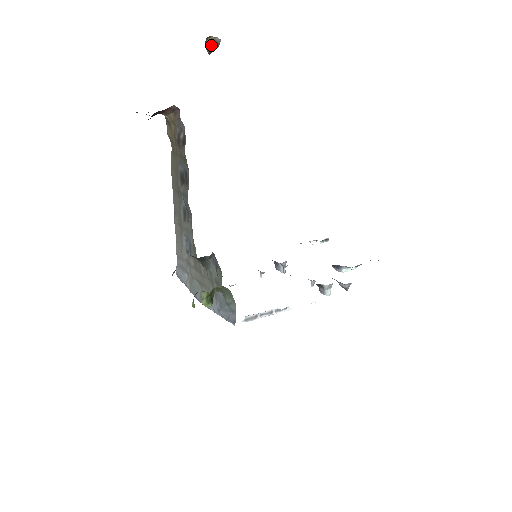
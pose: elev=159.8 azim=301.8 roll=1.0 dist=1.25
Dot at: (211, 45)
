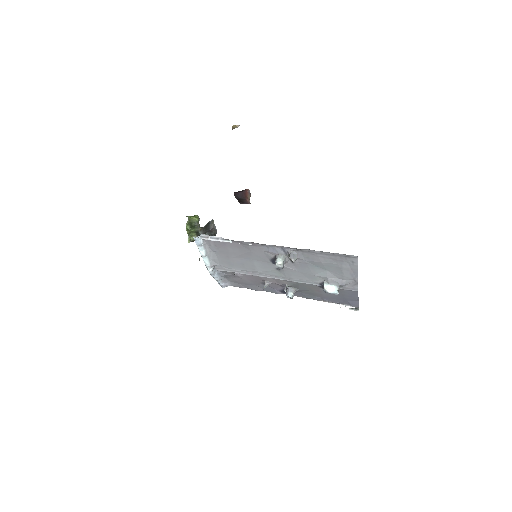
Dot at: occluded
